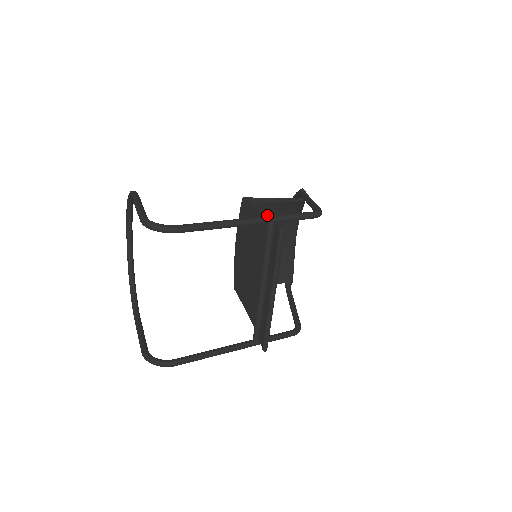
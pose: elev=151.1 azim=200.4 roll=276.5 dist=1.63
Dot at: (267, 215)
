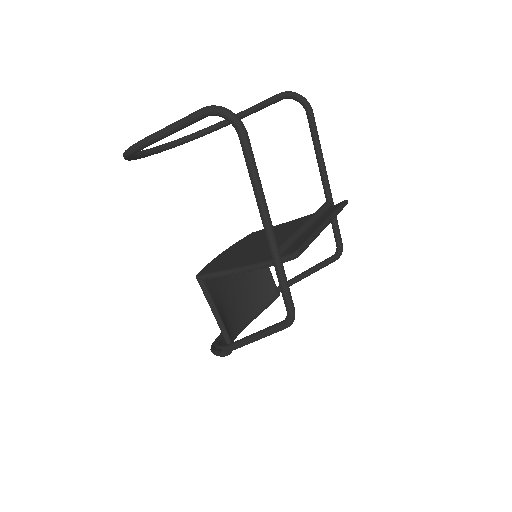
Dot at: occluded
